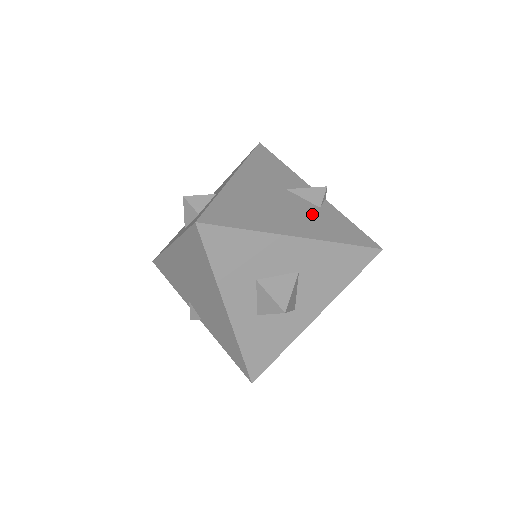
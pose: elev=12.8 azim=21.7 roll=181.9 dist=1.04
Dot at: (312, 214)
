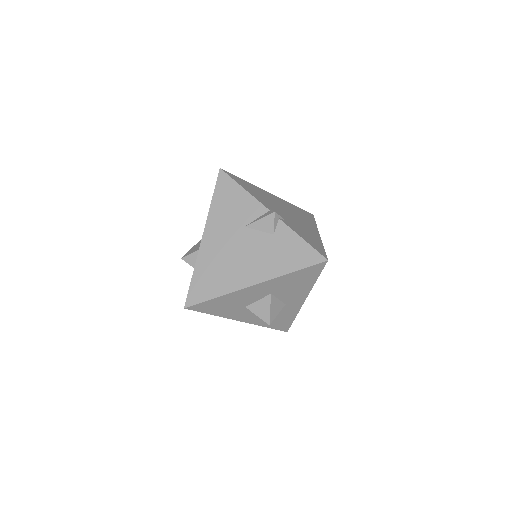
Dot at: (266, 248)
